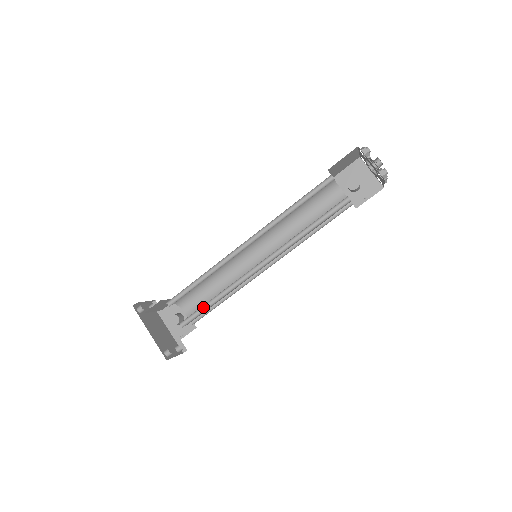
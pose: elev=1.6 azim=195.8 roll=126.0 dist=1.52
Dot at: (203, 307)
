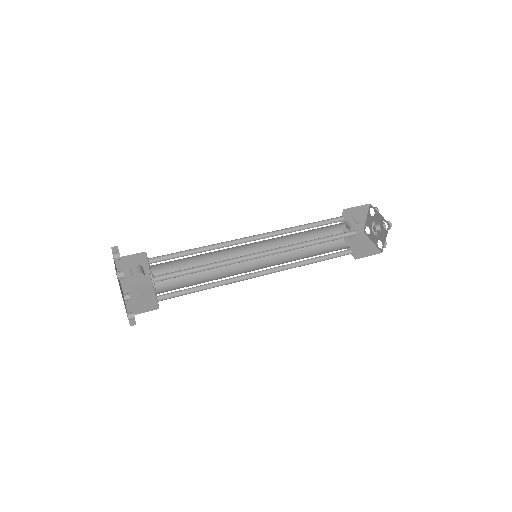
Dot at: (189, 288)
